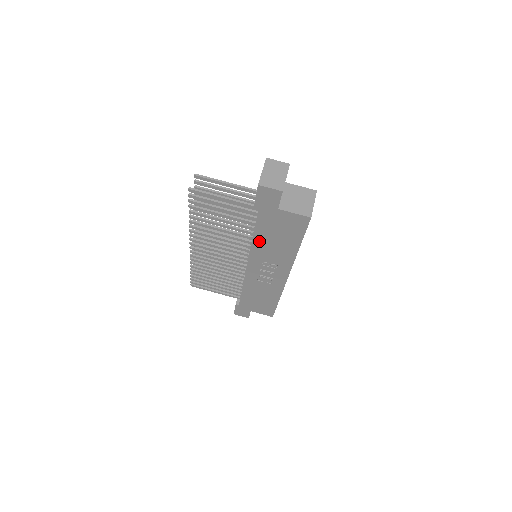
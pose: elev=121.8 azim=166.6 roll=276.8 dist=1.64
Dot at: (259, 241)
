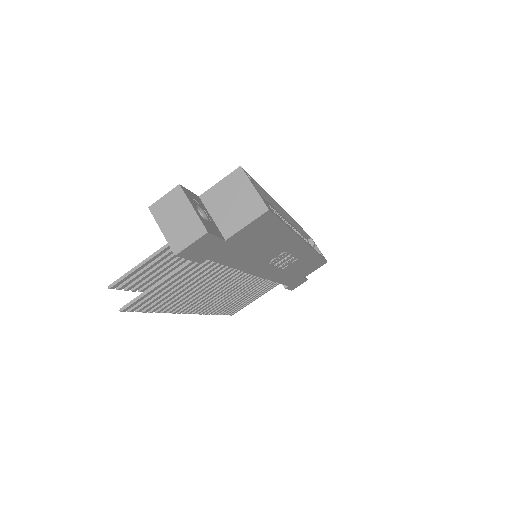
Dot at: (244, 263)
